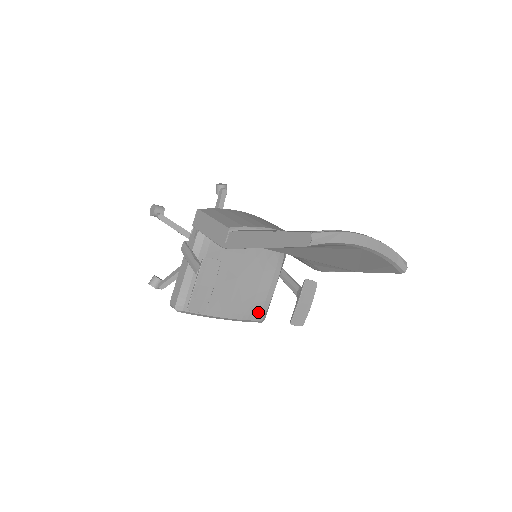
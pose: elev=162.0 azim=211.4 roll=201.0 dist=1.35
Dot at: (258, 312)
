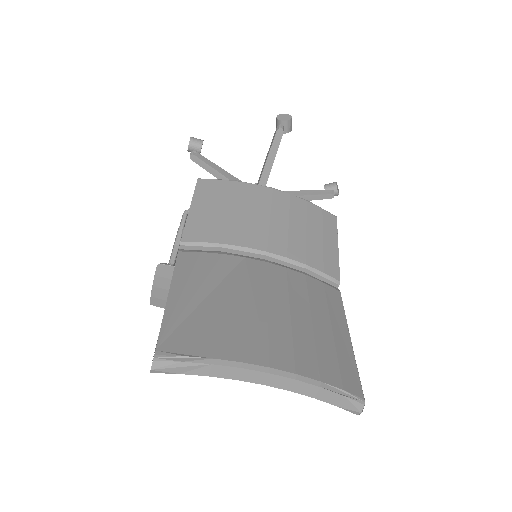
Dot at: occluded
